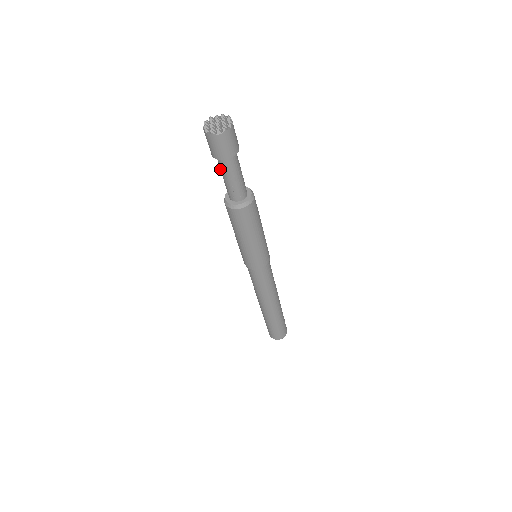
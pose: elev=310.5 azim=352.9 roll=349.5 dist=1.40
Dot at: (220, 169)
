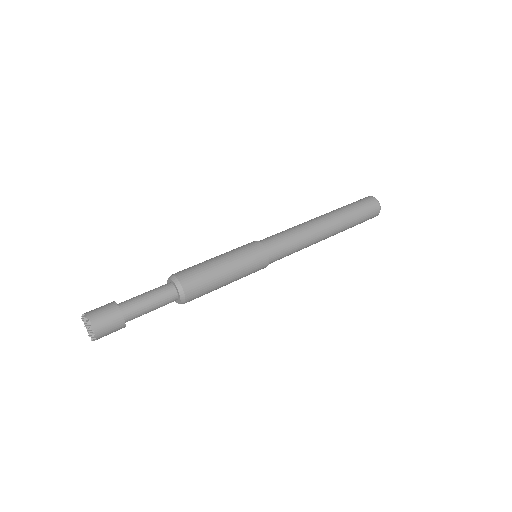
Dot at: occluded
